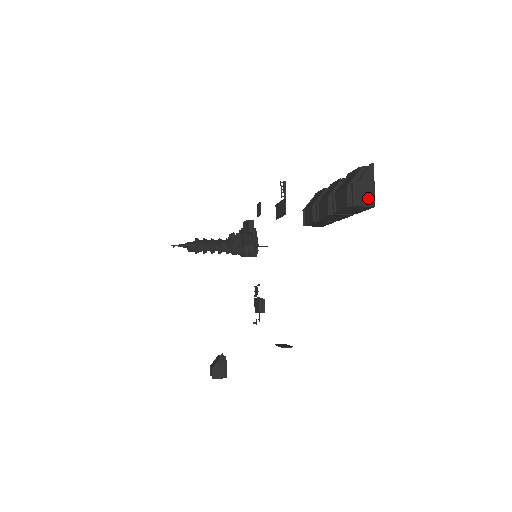
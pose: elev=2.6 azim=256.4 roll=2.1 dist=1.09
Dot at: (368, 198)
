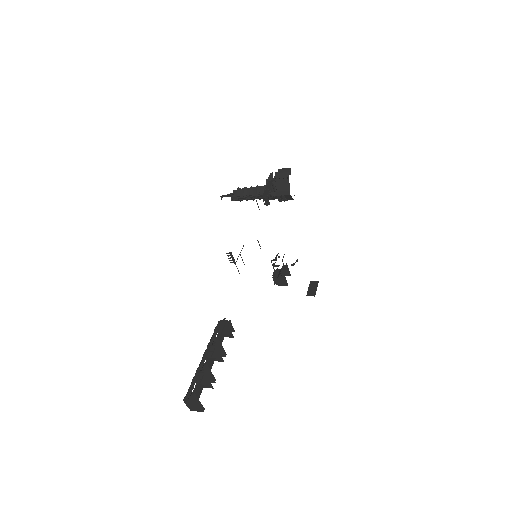
Dot at: (198, 408)
